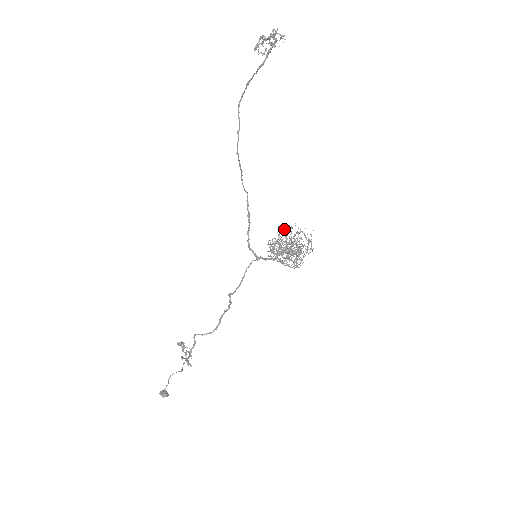
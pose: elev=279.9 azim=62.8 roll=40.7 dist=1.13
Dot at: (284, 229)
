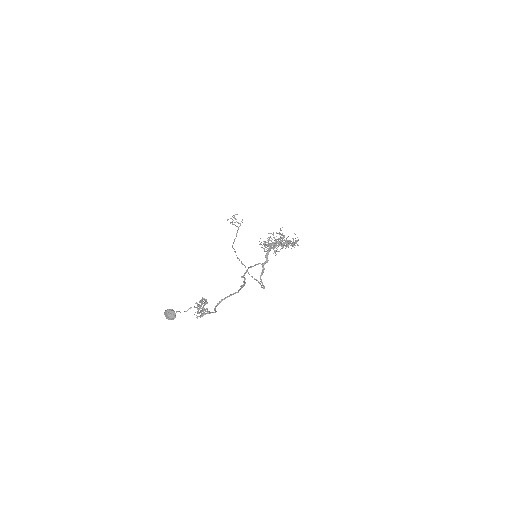
Dot at: occluded
